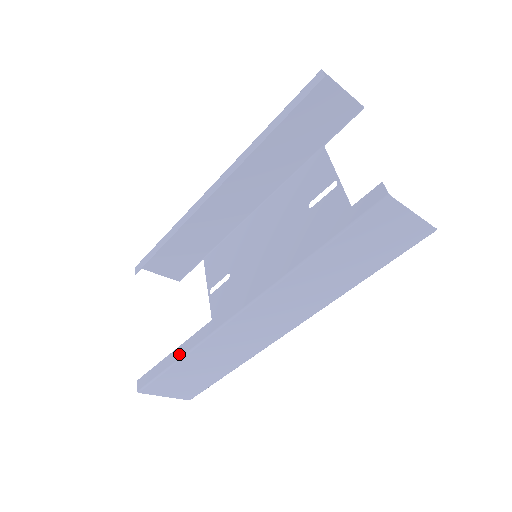
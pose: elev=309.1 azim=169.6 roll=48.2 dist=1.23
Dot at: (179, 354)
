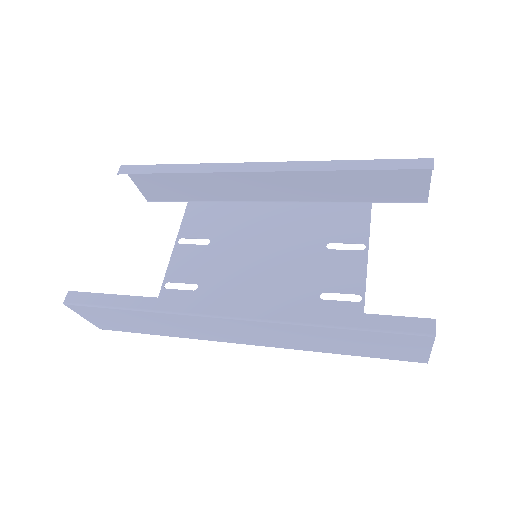
Dot at: (137, 304)
